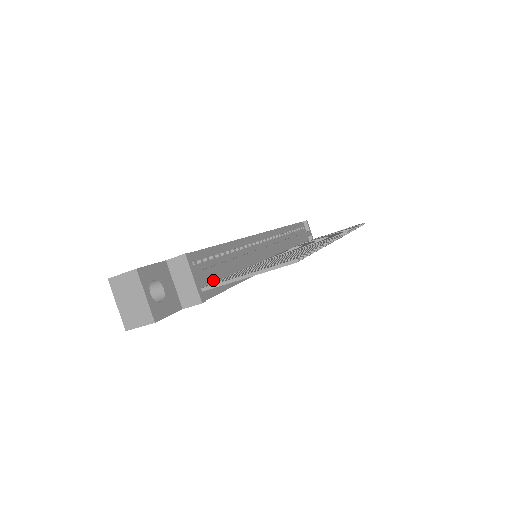
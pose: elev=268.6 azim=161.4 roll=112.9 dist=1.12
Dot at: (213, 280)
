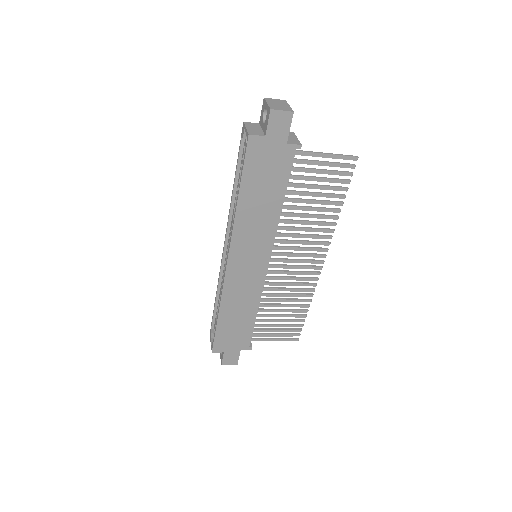
Dot at: occluded
